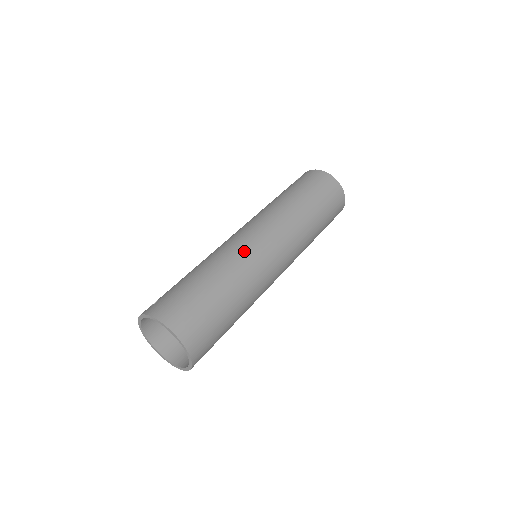
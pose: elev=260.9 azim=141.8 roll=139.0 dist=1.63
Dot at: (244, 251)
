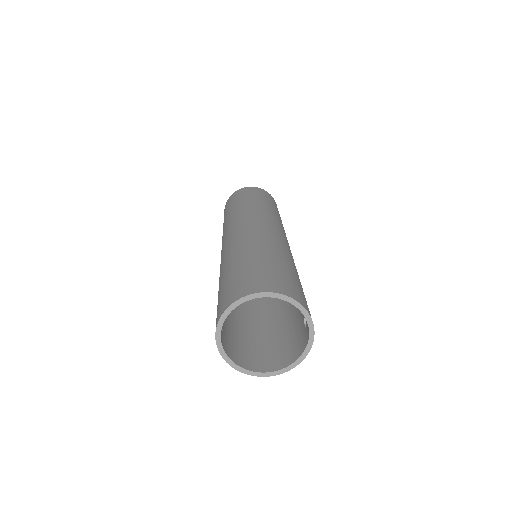
Dot at: (238, 239)
